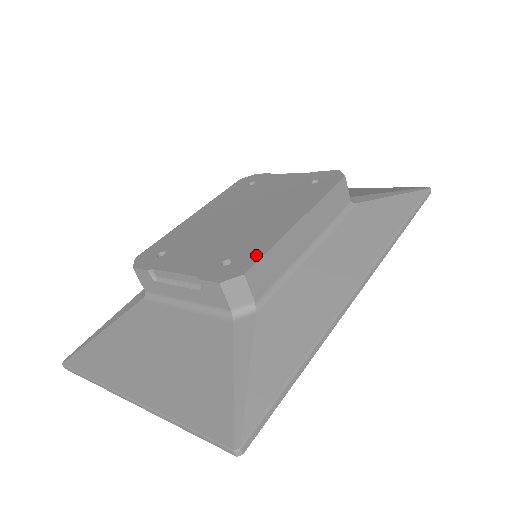
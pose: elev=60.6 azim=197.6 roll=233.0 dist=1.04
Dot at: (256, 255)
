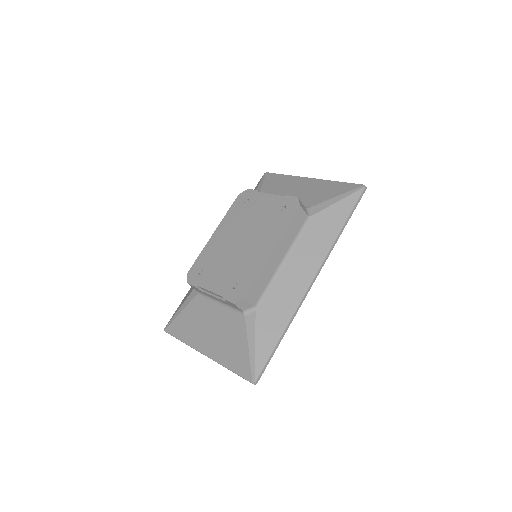
Dot at: (250, 282)
